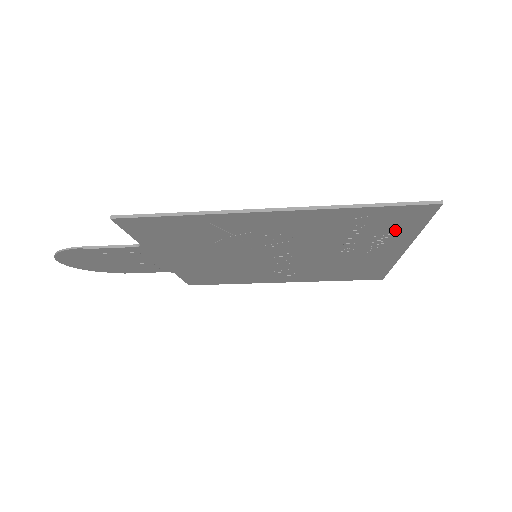
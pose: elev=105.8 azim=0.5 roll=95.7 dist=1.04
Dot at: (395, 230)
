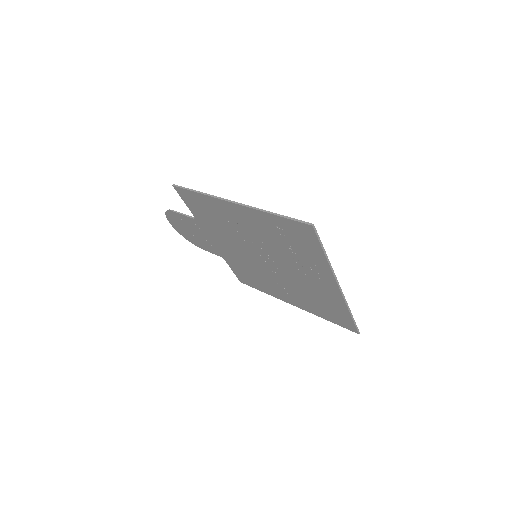
Dot at: (310, 251)
